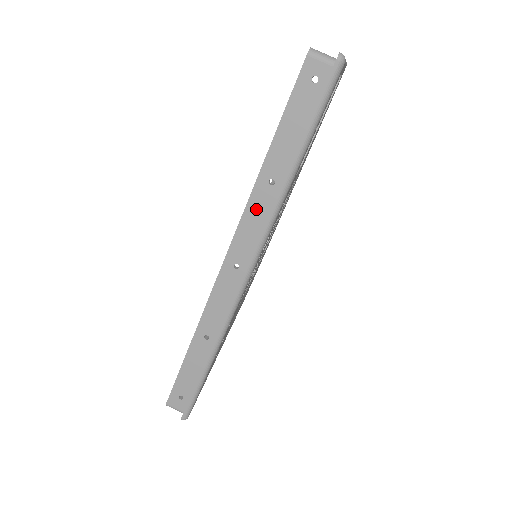
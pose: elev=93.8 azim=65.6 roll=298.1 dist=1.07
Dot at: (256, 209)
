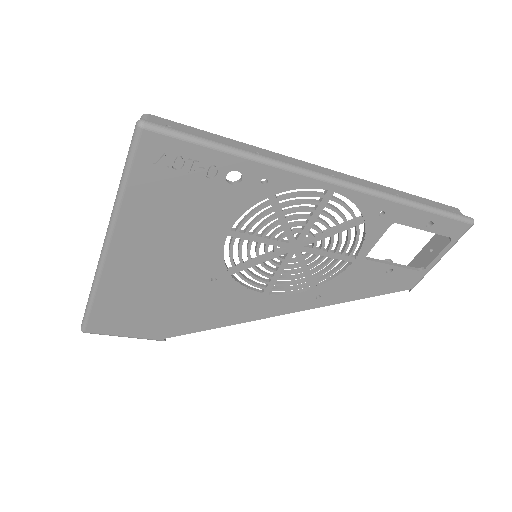
Dot at: (377, 188)
